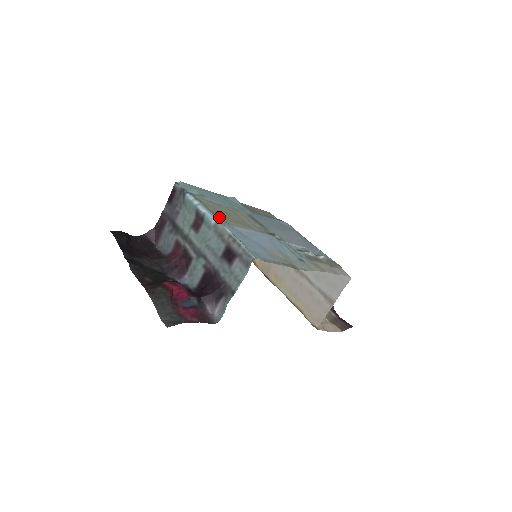
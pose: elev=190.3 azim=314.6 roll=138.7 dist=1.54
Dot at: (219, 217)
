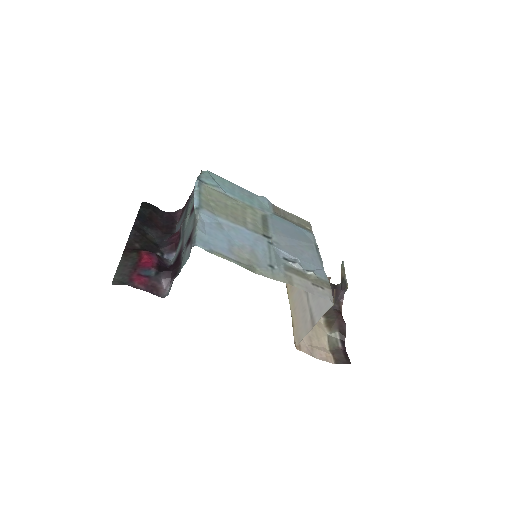
Dot at: (209, 206)
